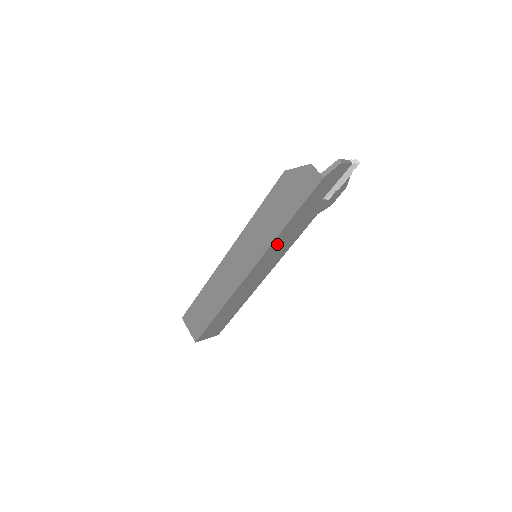
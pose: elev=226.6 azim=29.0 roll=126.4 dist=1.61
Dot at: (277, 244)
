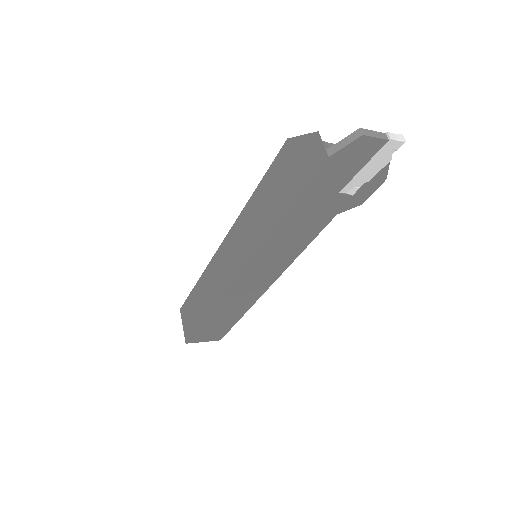
Dot at: (272, 247)
